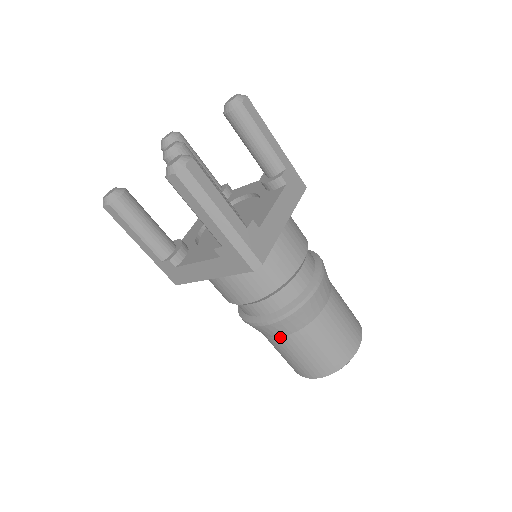
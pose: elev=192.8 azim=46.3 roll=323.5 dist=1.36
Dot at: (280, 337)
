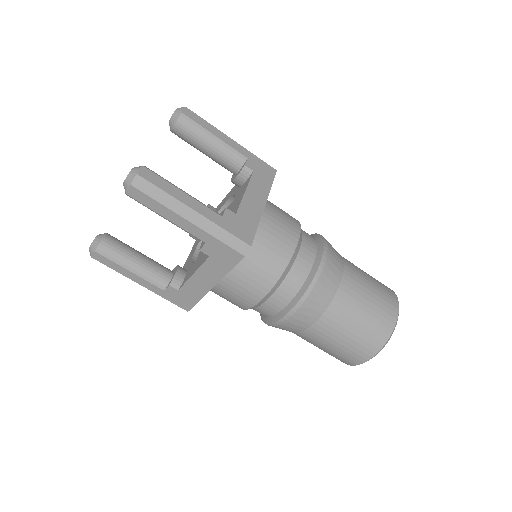
Dot at: occluded
